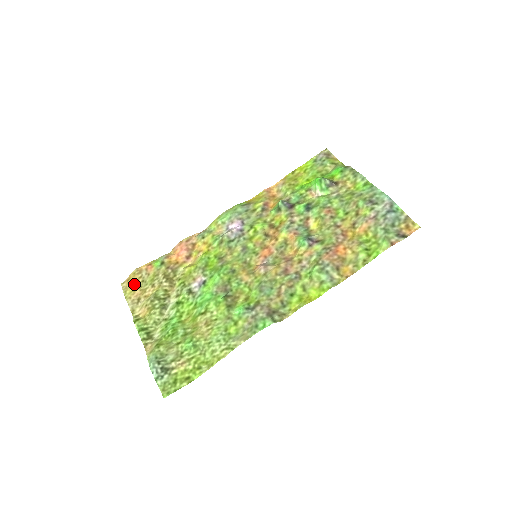
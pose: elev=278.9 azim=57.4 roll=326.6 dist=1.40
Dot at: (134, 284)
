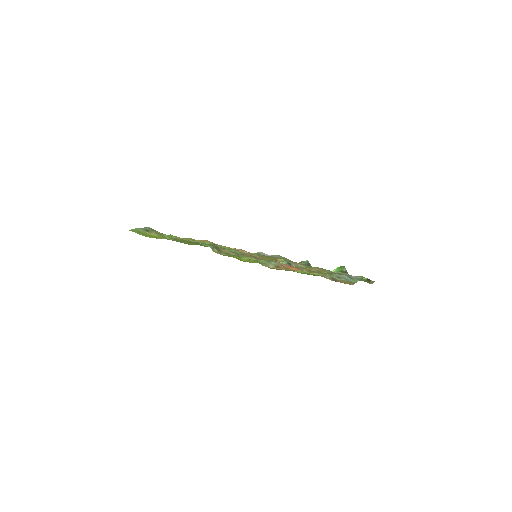
Dot at: occluded
